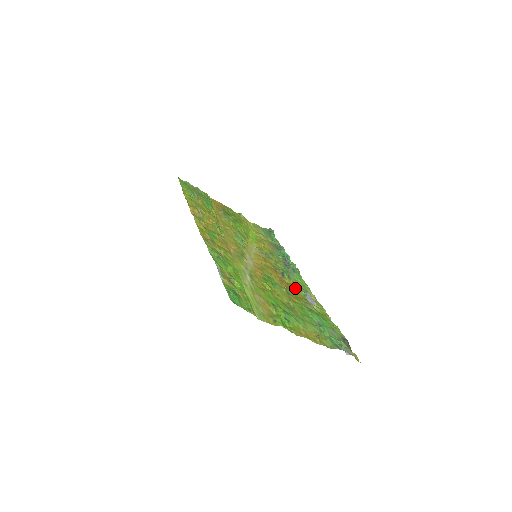
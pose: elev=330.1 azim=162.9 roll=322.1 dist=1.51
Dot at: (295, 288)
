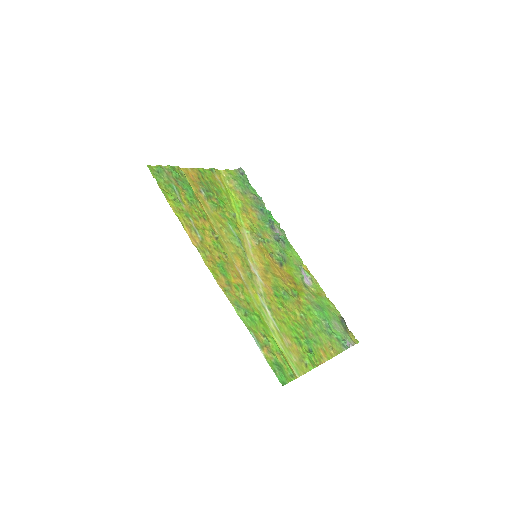
Dot at: (293, 275)
